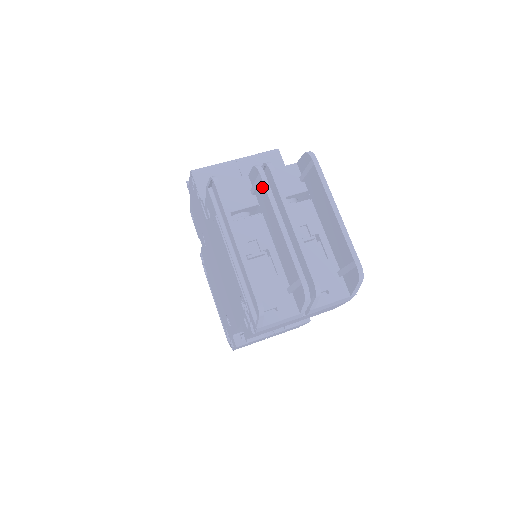
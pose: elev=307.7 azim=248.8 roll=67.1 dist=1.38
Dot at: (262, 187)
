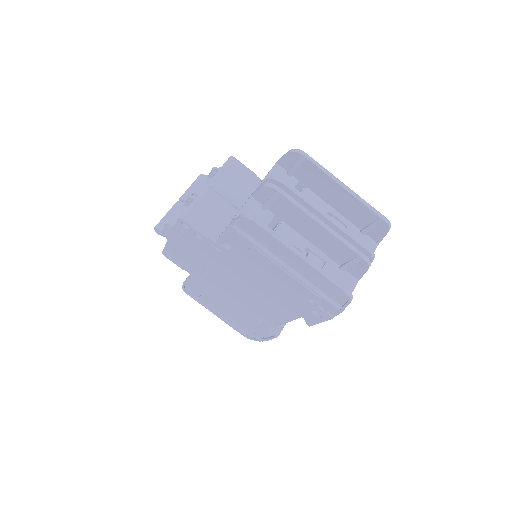
Dot at: (283, 201)
